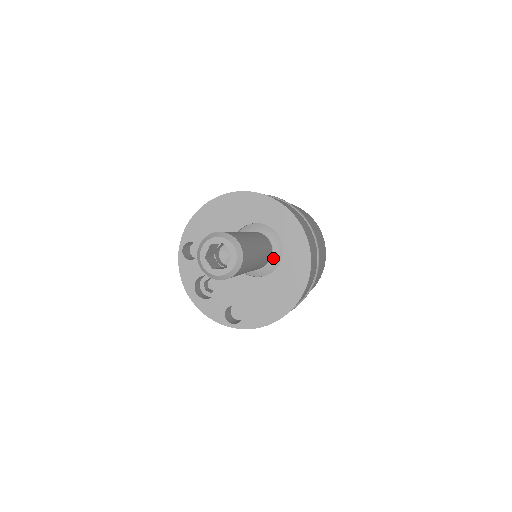
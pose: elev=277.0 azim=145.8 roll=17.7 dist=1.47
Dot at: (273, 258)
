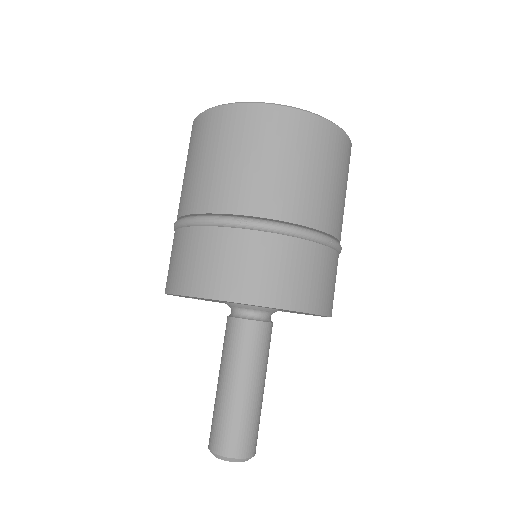
Dot at: (274, 312)
